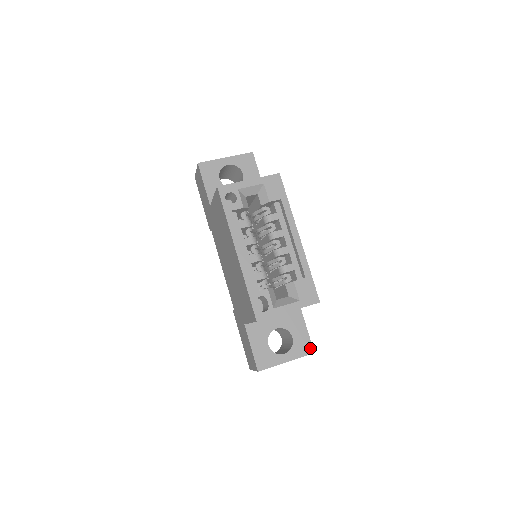
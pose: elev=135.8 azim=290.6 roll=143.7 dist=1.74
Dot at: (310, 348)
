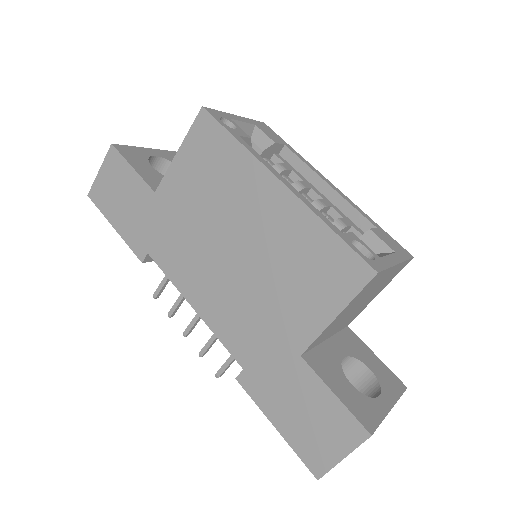
Dot at: (398, 381)
